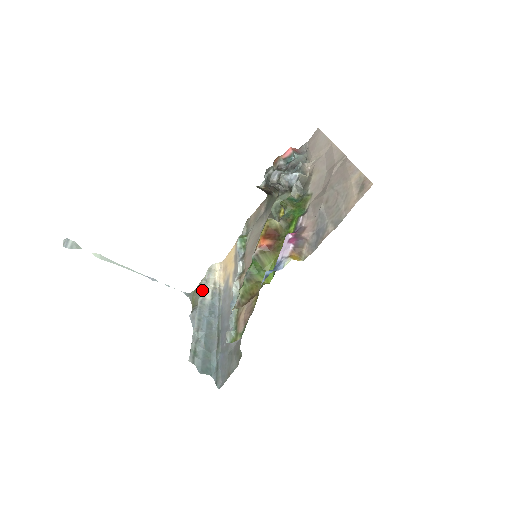
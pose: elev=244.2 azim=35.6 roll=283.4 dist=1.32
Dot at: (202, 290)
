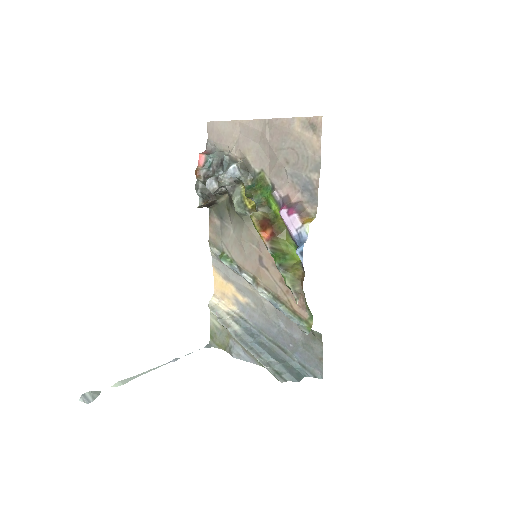
Dot at: (226, 327)
